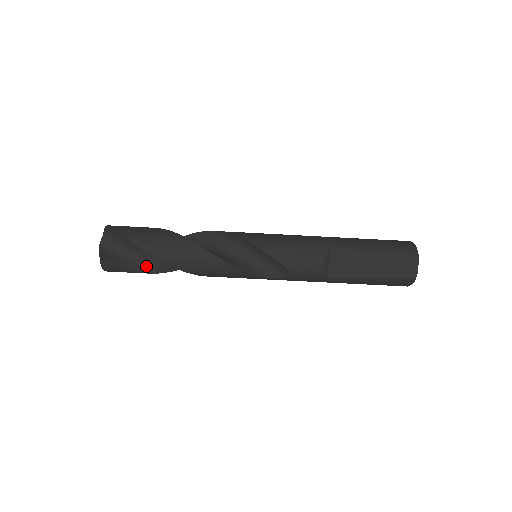
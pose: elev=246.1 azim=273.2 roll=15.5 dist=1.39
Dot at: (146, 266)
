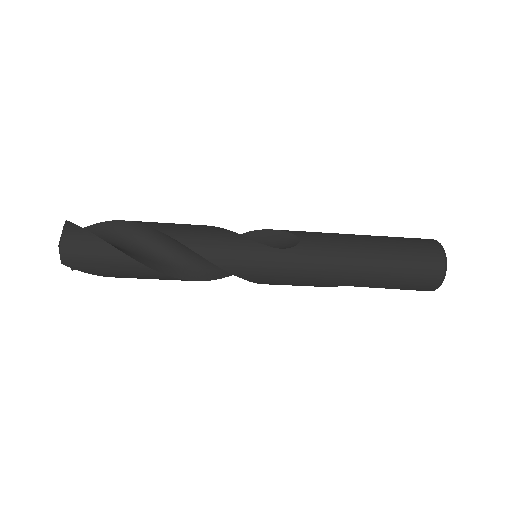
Dot at: occluded
